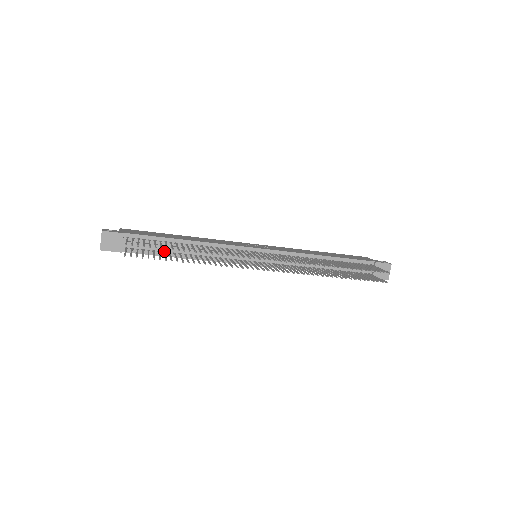
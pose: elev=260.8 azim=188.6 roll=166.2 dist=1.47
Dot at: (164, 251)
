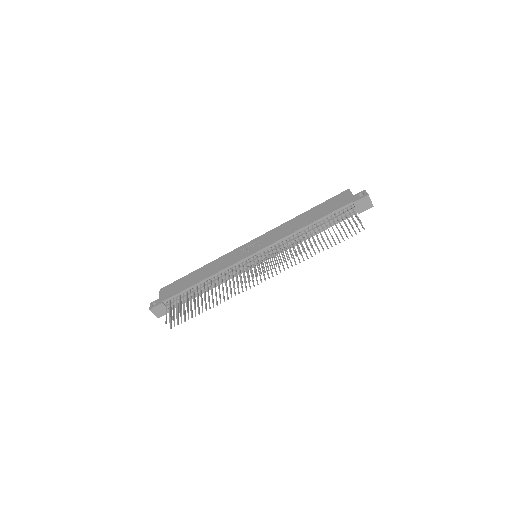
Dot at: occluded
